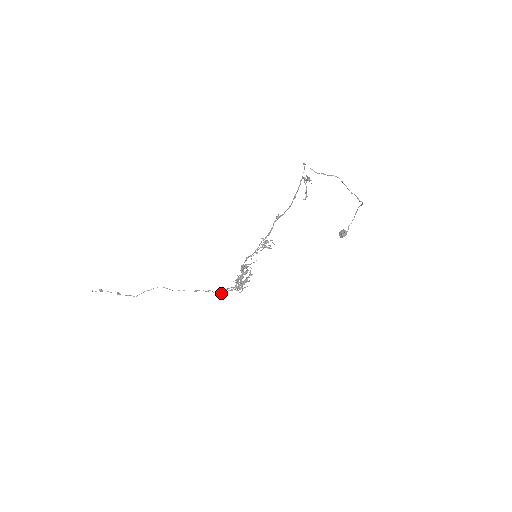
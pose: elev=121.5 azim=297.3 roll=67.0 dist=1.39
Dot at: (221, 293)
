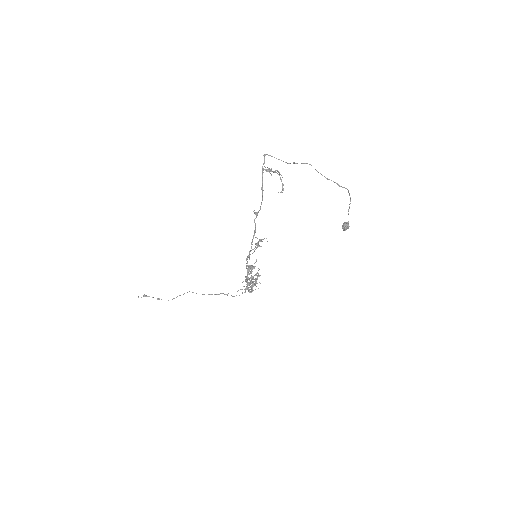
Dot at: occluded
